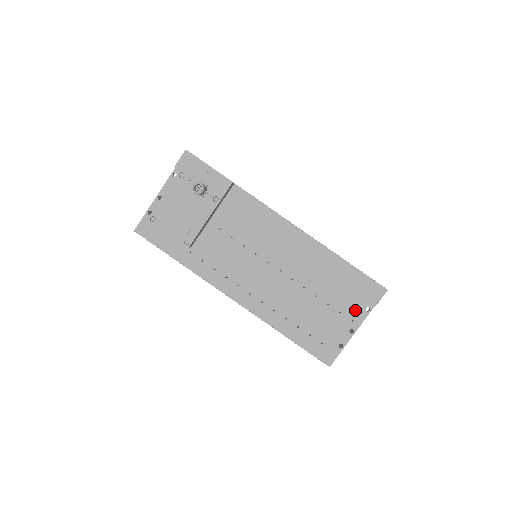
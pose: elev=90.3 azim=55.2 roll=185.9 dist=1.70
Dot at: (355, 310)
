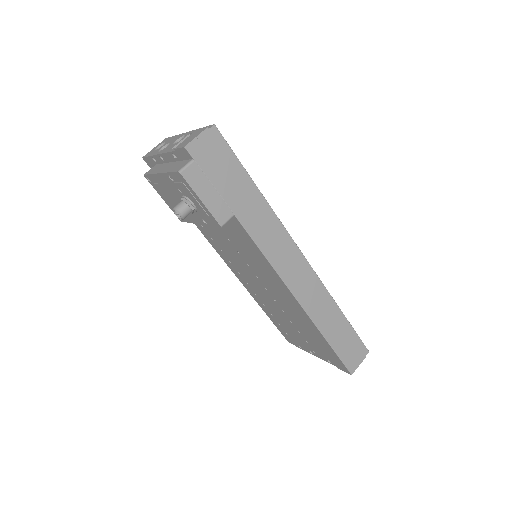
Dot at: (319, 352)
